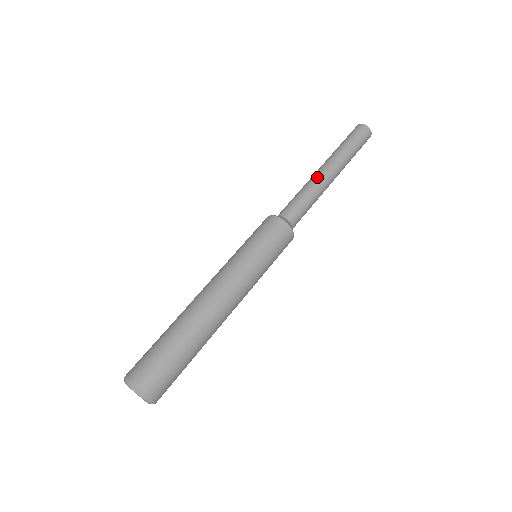
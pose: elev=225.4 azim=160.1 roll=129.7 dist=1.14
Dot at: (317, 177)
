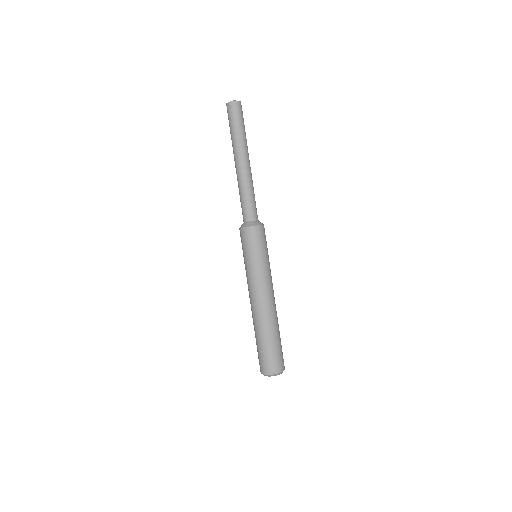
Dot at: (248, 174)
